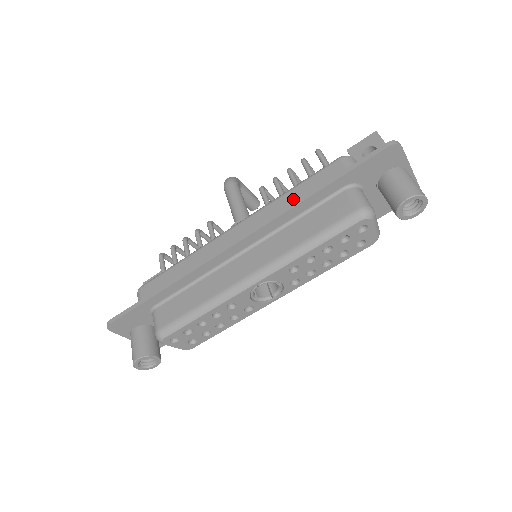
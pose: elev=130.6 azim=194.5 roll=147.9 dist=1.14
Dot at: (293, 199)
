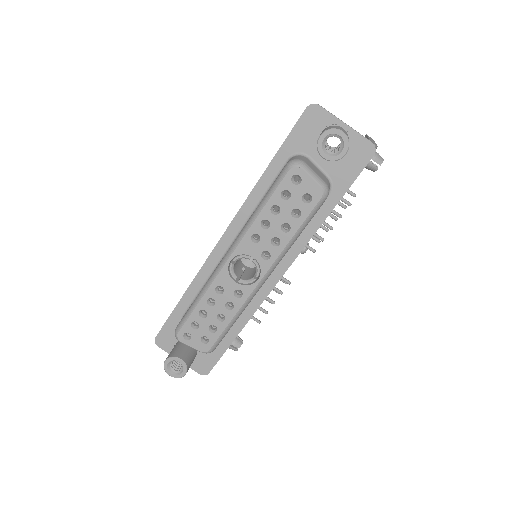
Dot at: occluded
